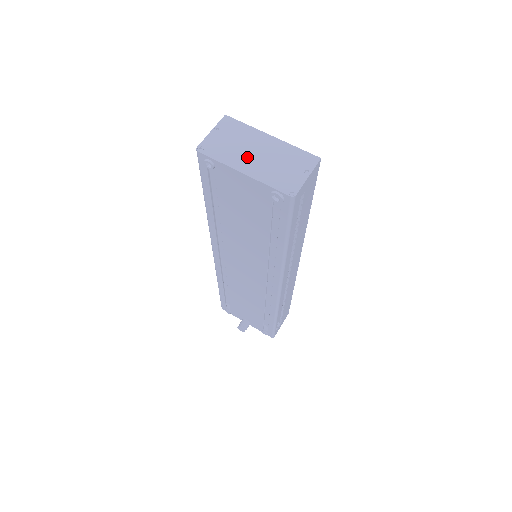
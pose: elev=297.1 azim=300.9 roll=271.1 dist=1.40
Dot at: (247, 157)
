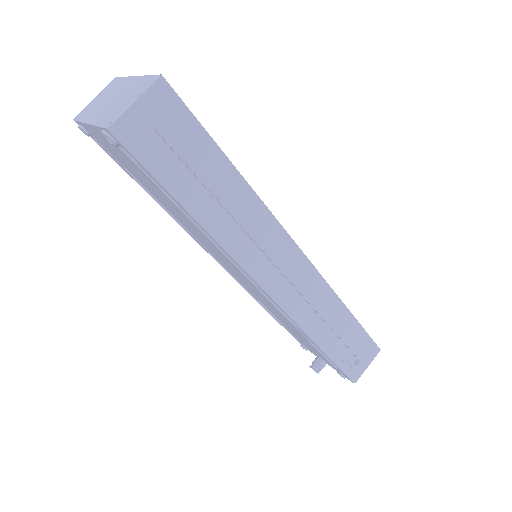
Dot at: (102, 107)
